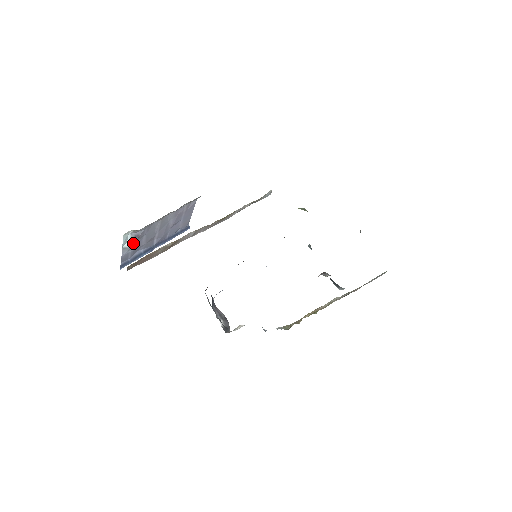
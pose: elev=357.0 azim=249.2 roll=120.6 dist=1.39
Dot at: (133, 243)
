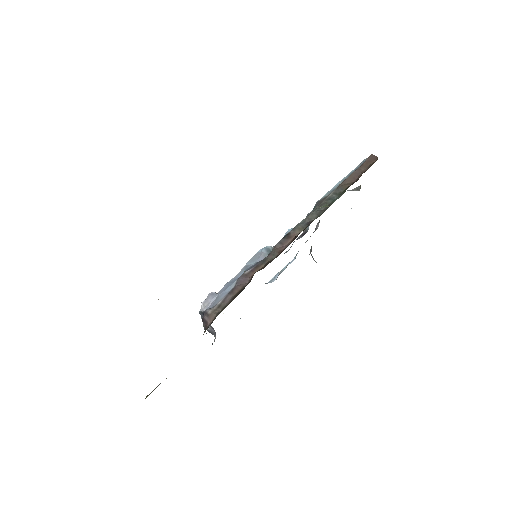
Dot at: occluded
